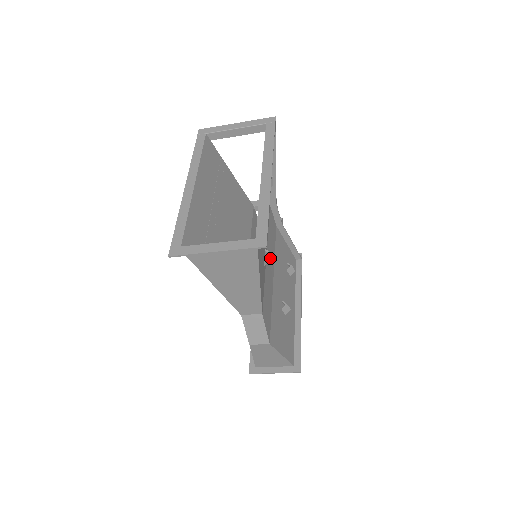
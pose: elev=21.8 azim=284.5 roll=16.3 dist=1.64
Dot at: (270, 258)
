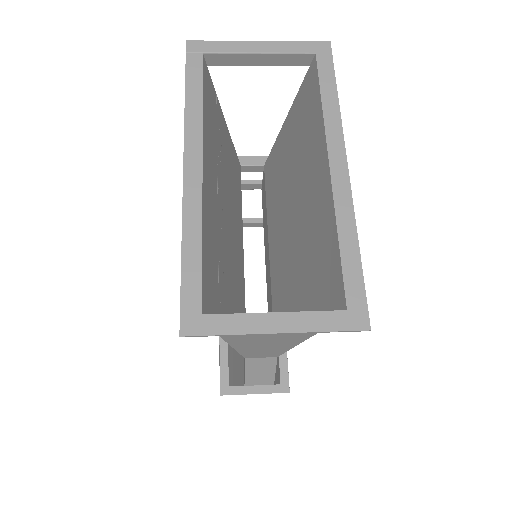
Dot at: occluded
